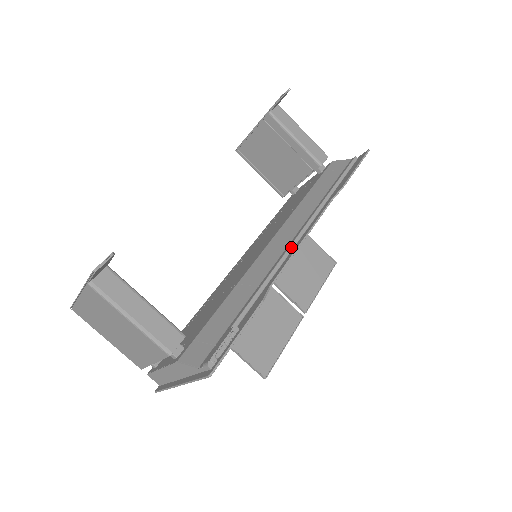
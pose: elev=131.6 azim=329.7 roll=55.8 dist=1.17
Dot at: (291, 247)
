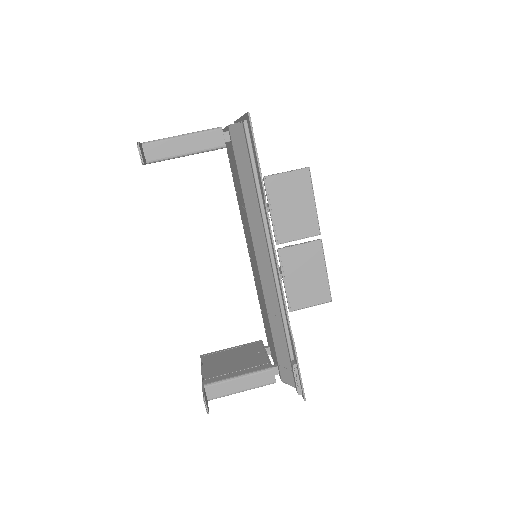
Dot at: (275, 275)
